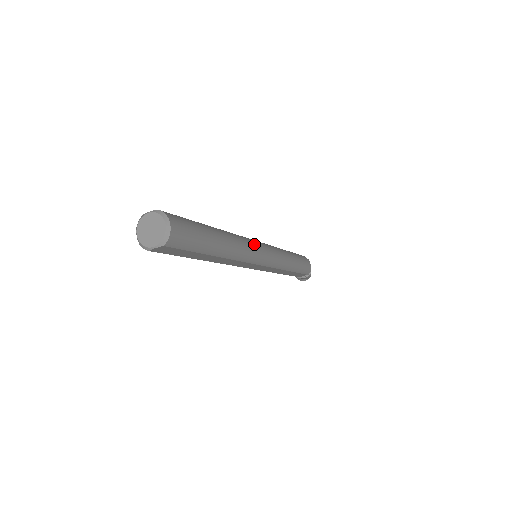
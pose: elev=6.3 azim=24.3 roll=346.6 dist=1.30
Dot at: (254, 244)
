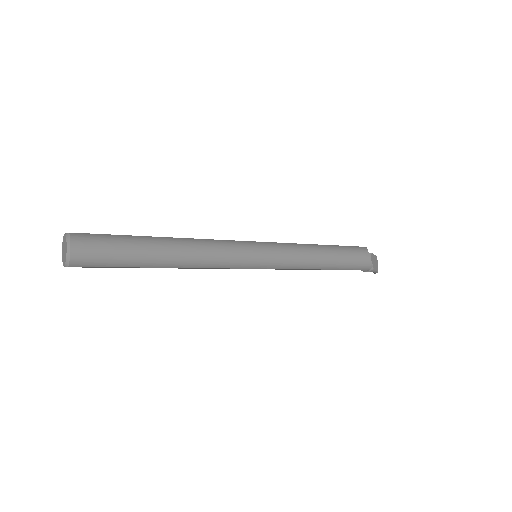
Dot at: (233, 249)
